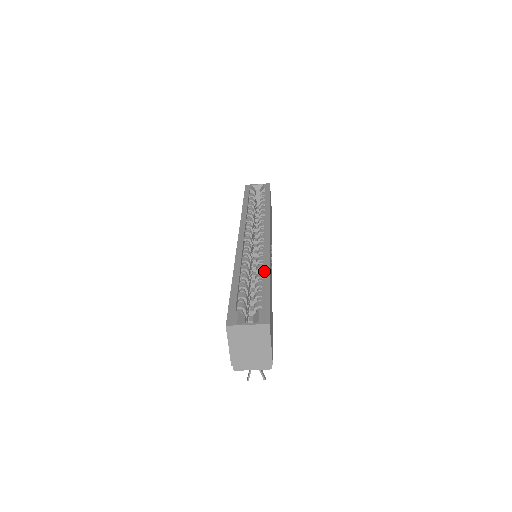
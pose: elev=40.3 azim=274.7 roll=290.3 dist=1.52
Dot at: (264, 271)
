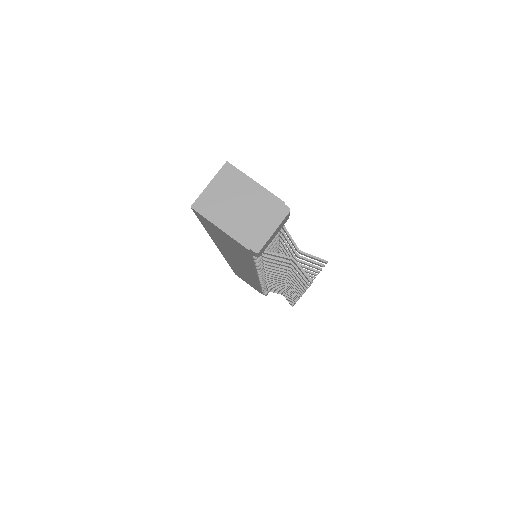
Dot at: occluded
